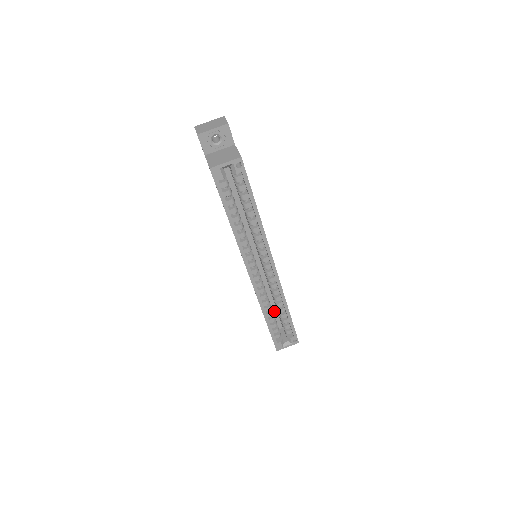
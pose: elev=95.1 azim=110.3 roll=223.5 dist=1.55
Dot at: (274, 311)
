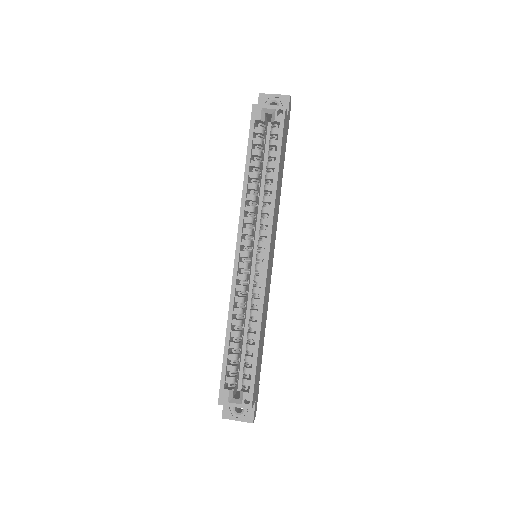
Dot at: (244, 354)
